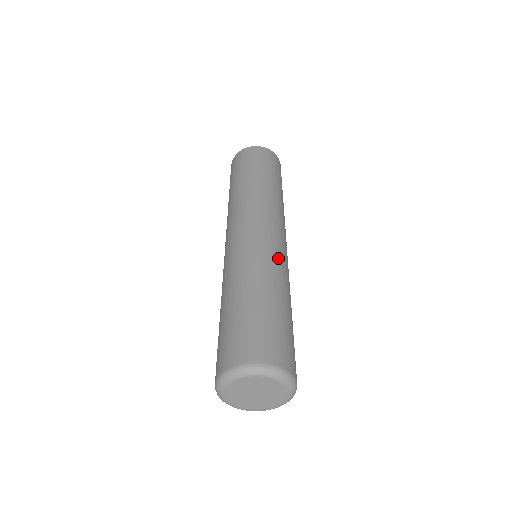
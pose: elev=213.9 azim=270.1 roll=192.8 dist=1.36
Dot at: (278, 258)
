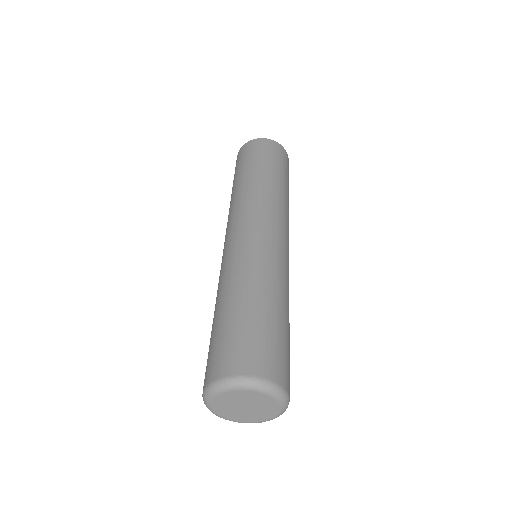
Dot at: occluded
